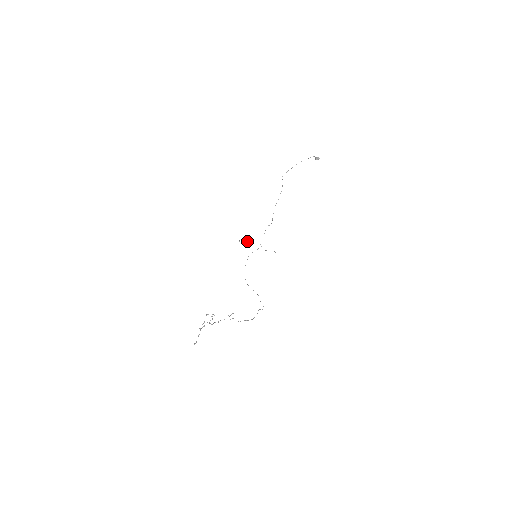
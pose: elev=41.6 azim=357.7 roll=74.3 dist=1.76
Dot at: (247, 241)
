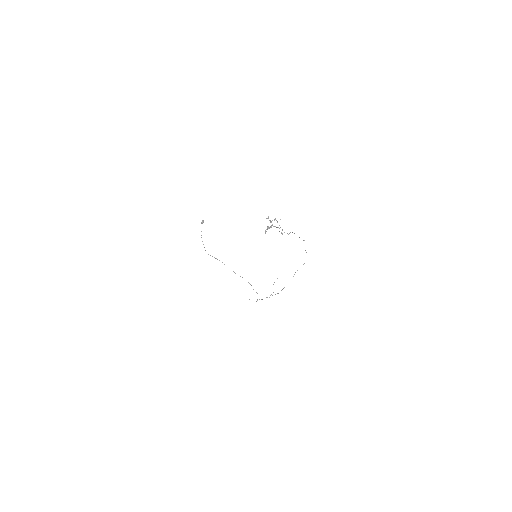
Dot at: (256, 301)
